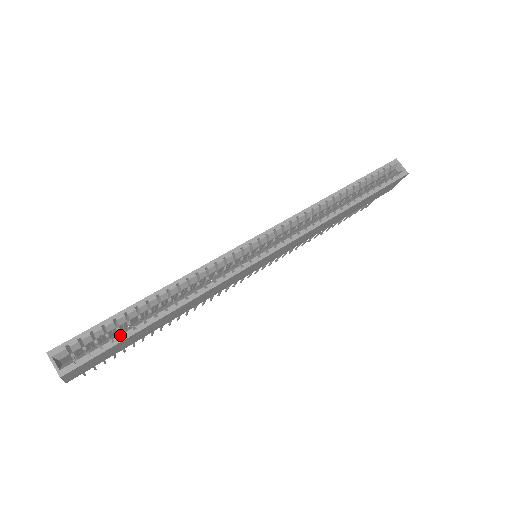
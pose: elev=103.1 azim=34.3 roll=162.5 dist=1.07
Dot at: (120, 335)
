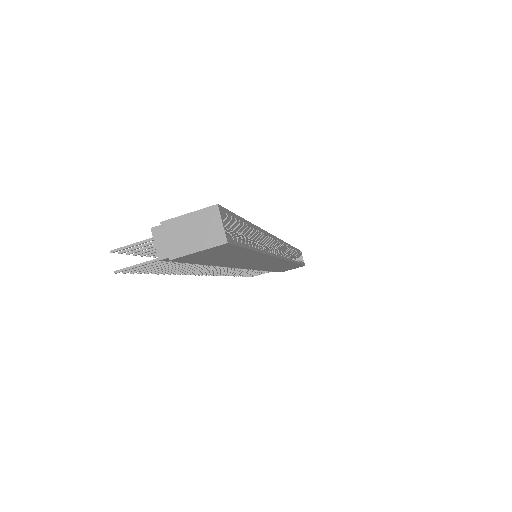
Dot at: (248, 242)
